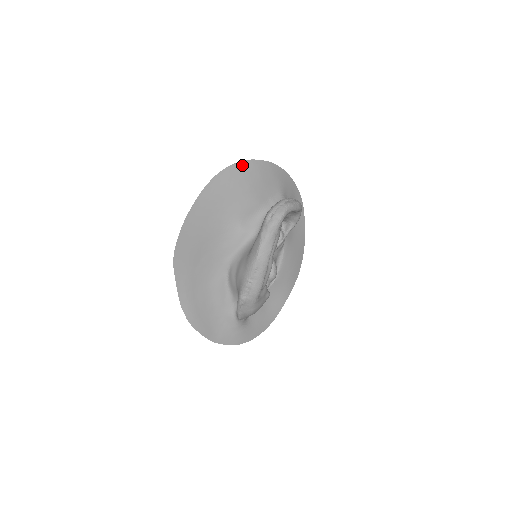
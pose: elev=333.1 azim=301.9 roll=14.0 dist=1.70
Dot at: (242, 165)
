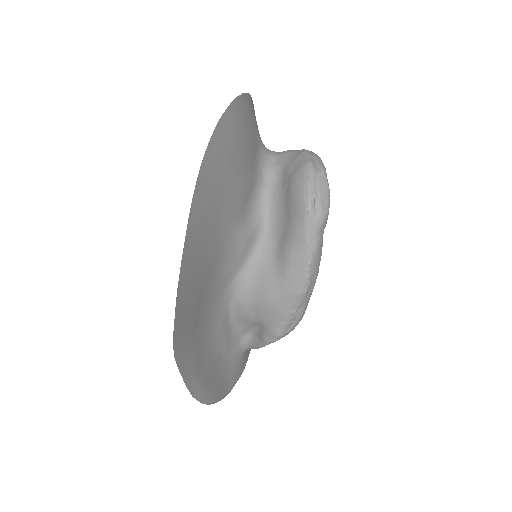
Dot at: (224, 123)
